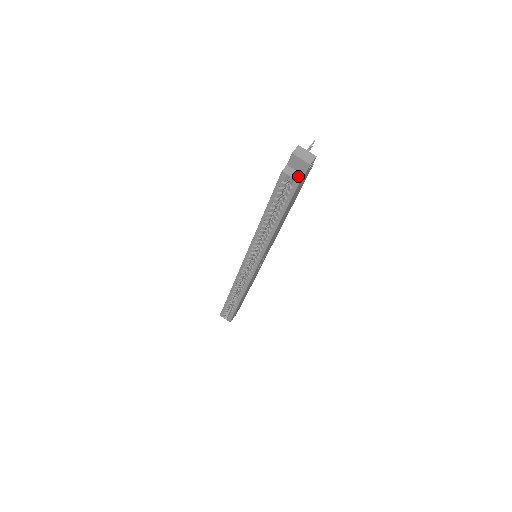
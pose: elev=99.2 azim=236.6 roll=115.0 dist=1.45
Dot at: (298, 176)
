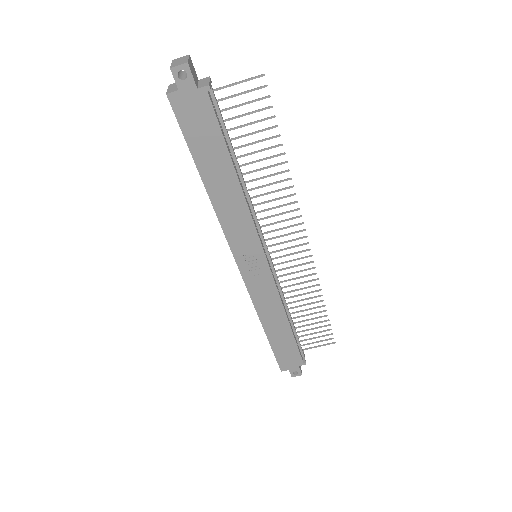
Dot at: (173, 89)
